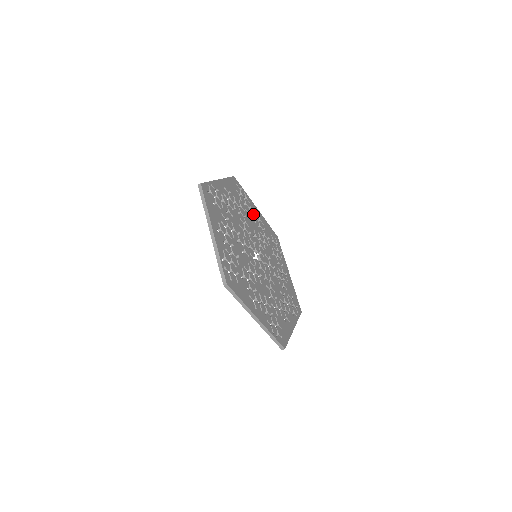
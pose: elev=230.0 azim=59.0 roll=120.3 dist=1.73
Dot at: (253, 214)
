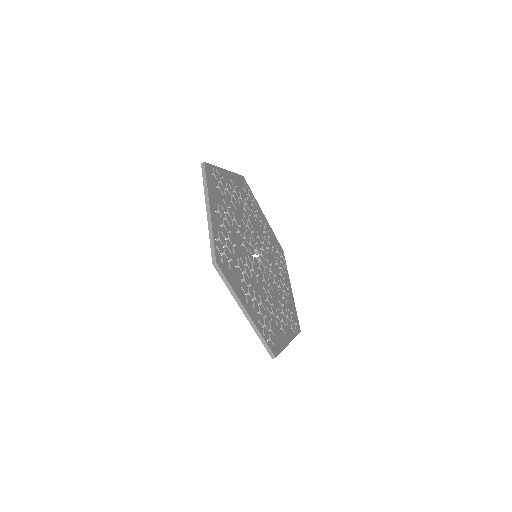
Dot at: (259, 218)
